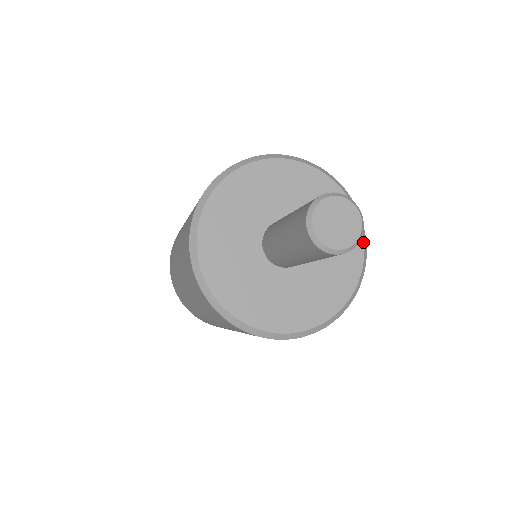
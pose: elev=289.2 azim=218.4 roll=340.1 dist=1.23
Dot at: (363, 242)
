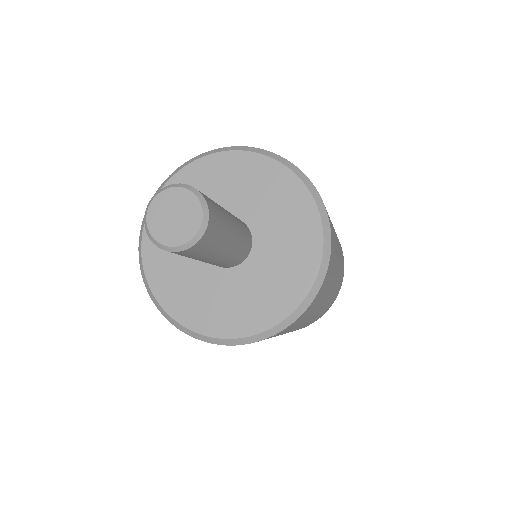
Dot at: (311, 286)
